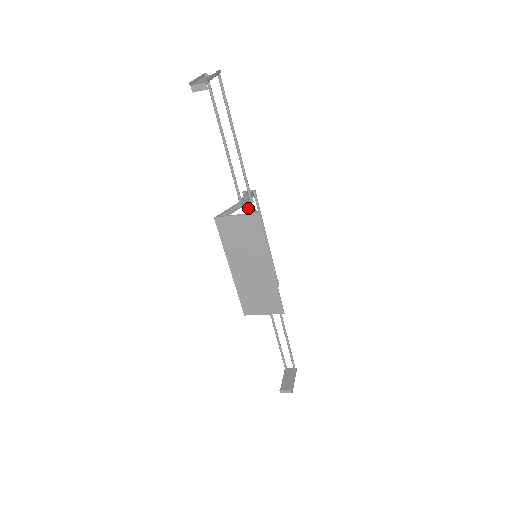
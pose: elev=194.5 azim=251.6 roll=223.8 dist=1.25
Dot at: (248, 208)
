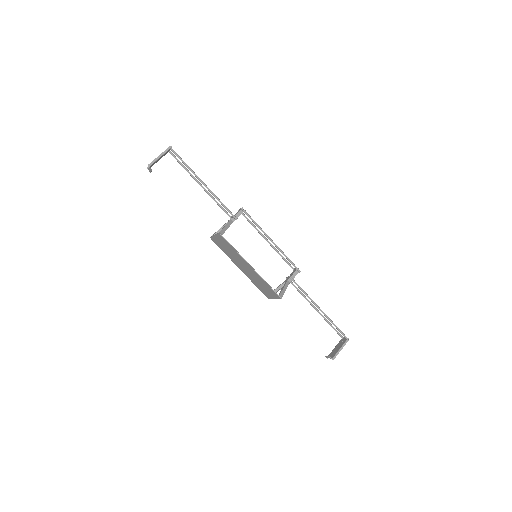
Dot at: (229, 226)
